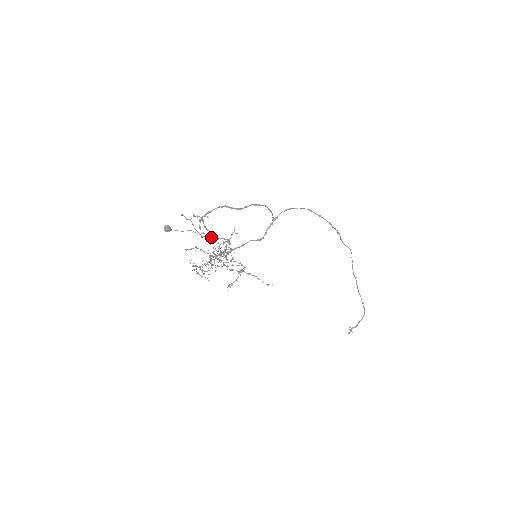
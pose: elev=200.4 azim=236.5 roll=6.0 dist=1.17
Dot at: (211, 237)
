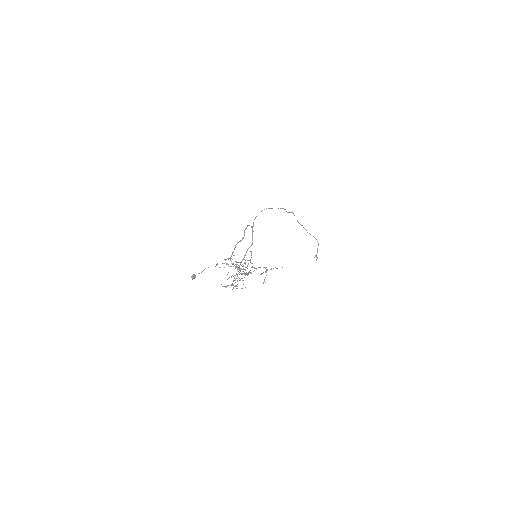
Dot at: (223, 263)
